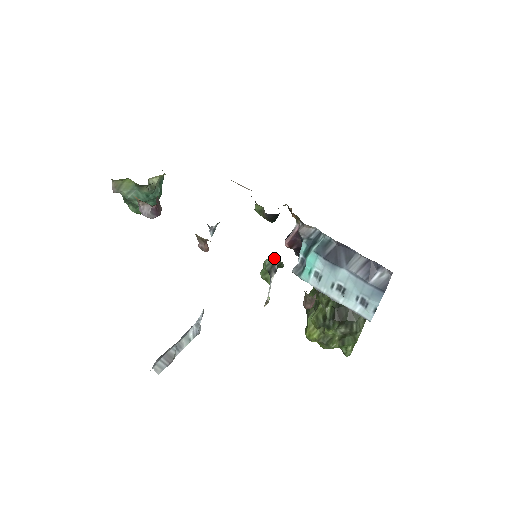
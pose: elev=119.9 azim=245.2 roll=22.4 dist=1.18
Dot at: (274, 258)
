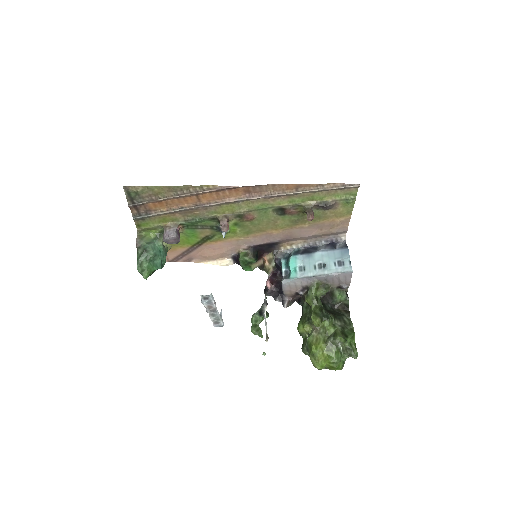
Dot at: occluded
